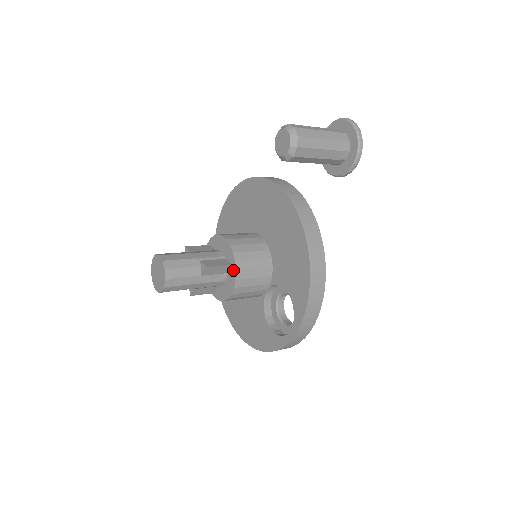
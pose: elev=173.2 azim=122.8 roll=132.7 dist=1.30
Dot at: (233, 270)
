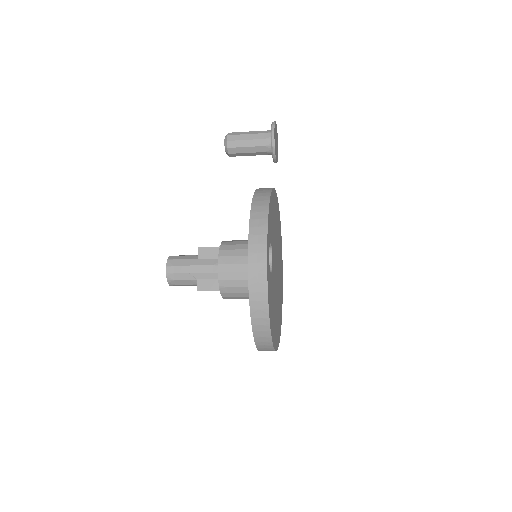
Dot at: occluded
